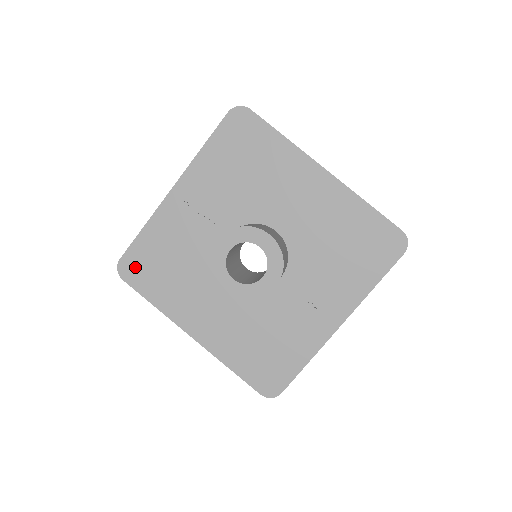
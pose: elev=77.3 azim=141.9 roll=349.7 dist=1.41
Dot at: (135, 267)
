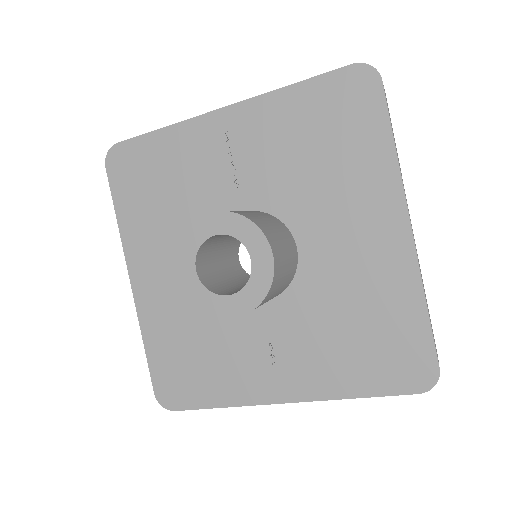
Dot at: (126, 164)
